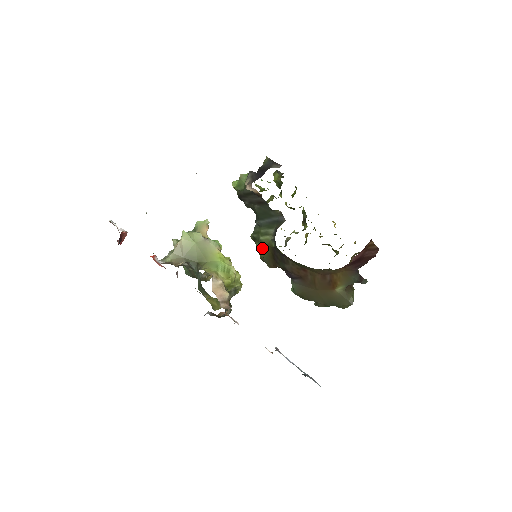
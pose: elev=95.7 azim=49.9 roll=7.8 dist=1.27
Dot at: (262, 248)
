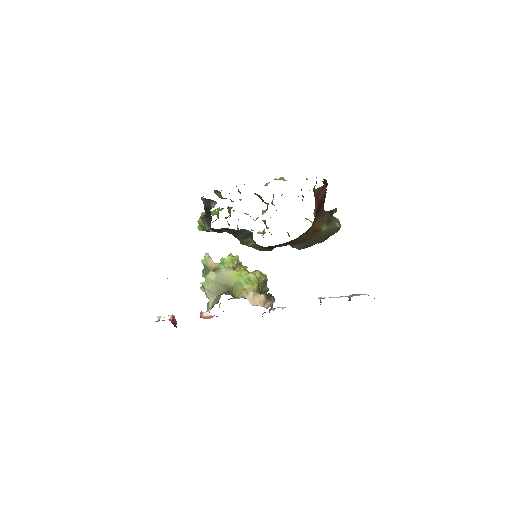
Dot at: occluded
